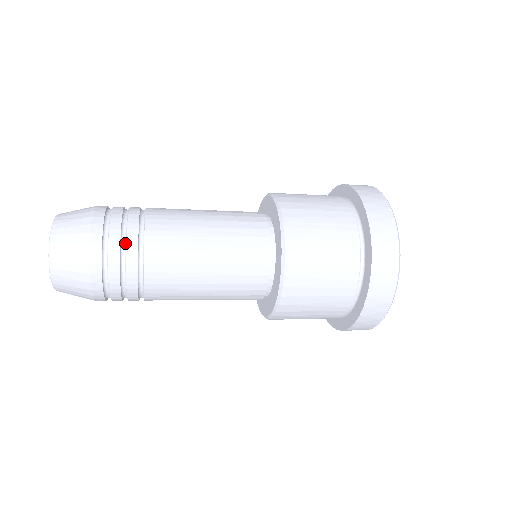
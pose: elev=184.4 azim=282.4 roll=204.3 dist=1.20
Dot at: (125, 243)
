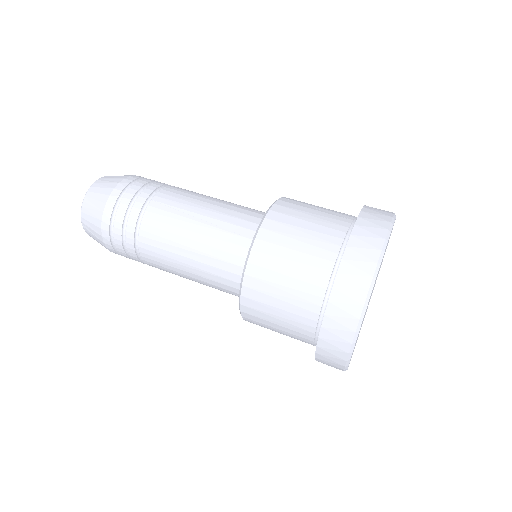
Dot at: occluded
